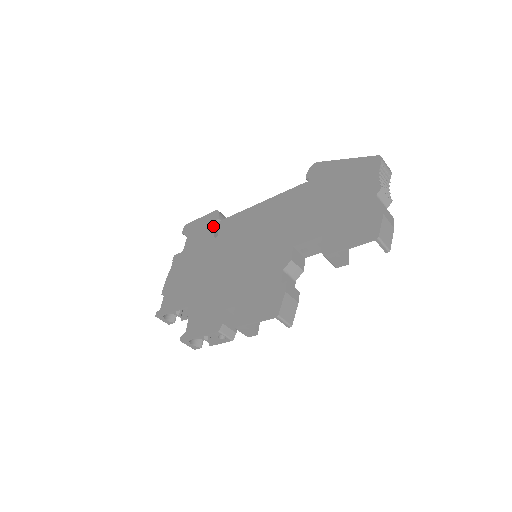
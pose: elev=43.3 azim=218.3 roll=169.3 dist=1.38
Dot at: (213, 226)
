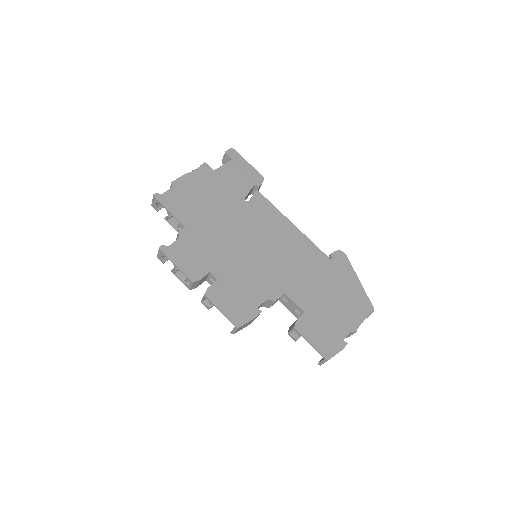
Dot at: (251, 187)
